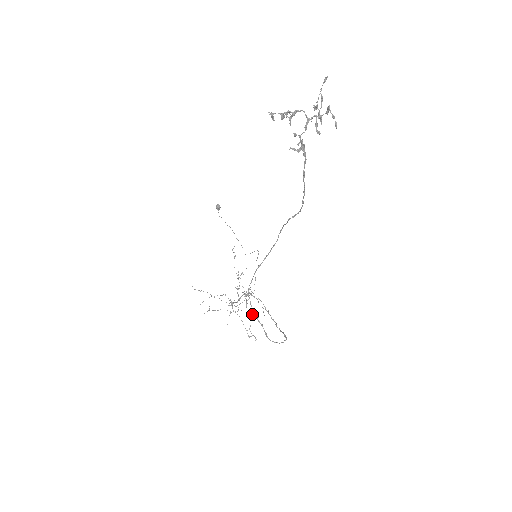
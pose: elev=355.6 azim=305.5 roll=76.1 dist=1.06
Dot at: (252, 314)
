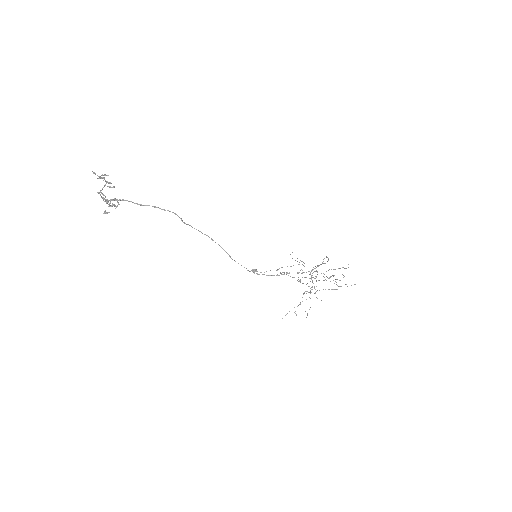
Dot at: occluded
